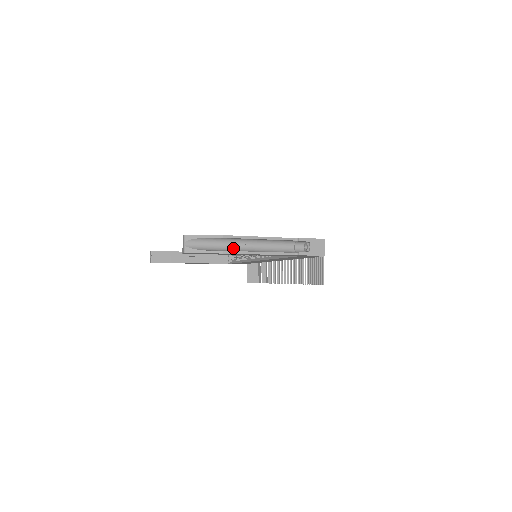
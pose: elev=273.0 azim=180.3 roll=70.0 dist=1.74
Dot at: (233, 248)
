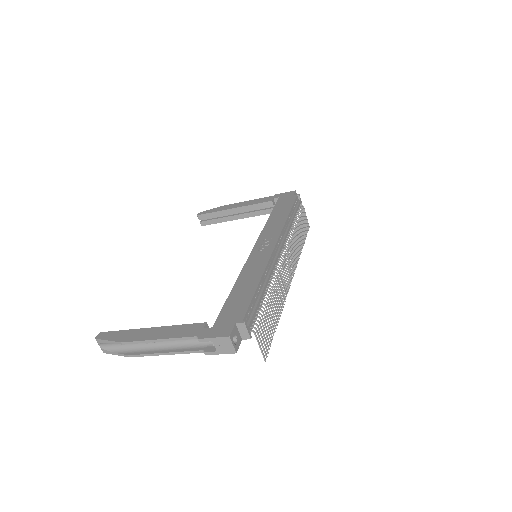
Dot at: (142, 345)
